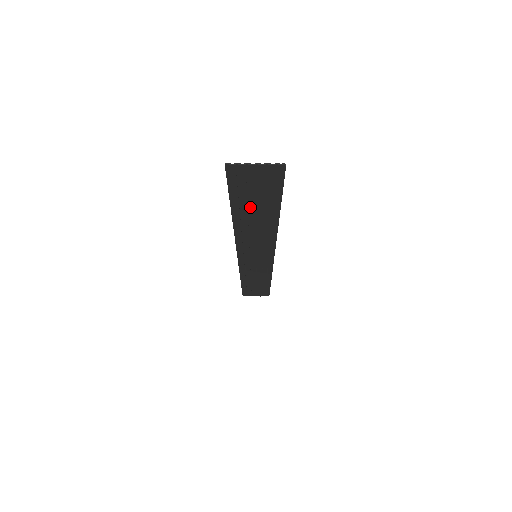
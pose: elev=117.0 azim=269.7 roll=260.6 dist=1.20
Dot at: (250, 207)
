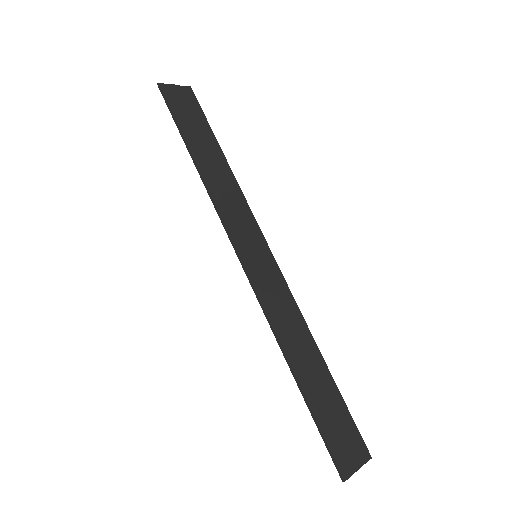
Dot at: (197, 140)
